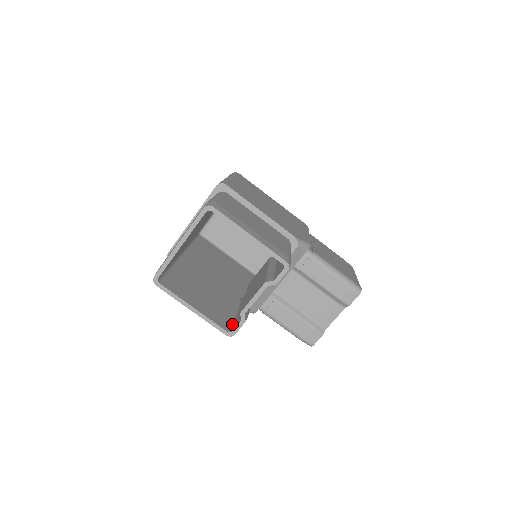
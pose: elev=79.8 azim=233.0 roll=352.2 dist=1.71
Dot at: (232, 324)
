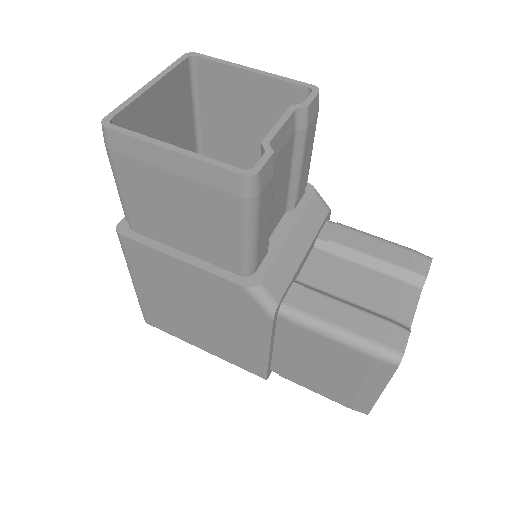
Dot at: occluded
